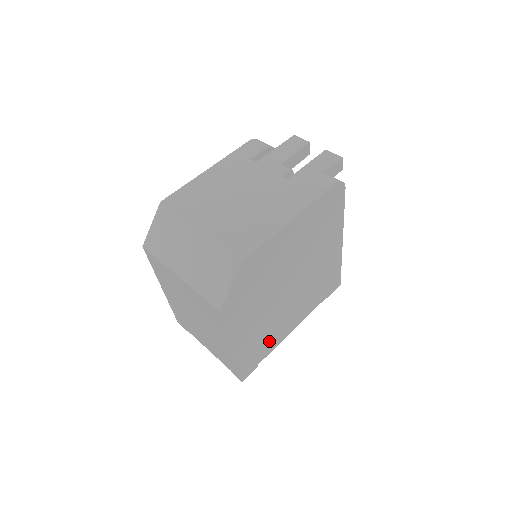
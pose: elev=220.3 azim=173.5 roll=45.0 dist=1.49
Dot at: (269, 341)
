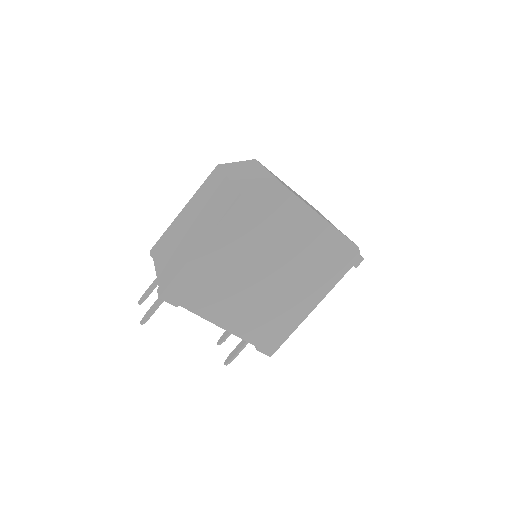
Dot at: (207, 298)
